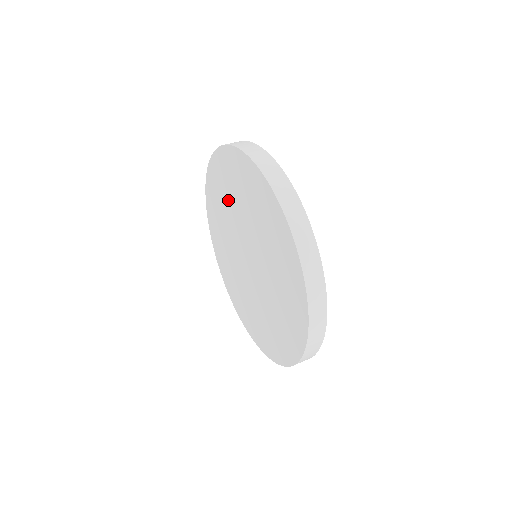
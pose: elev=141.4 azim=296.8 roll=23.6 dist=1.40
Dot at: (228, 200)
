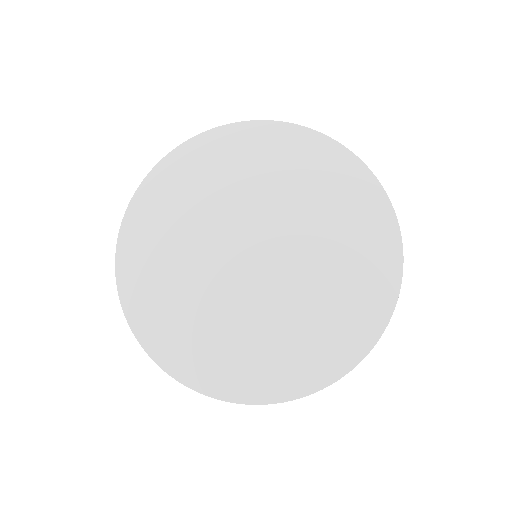
Dot at: (182, 229)
